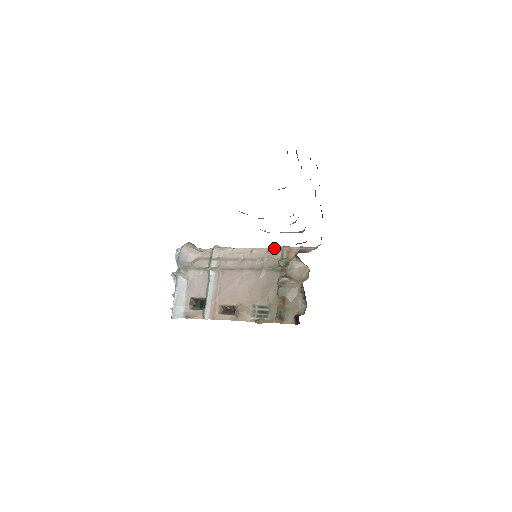
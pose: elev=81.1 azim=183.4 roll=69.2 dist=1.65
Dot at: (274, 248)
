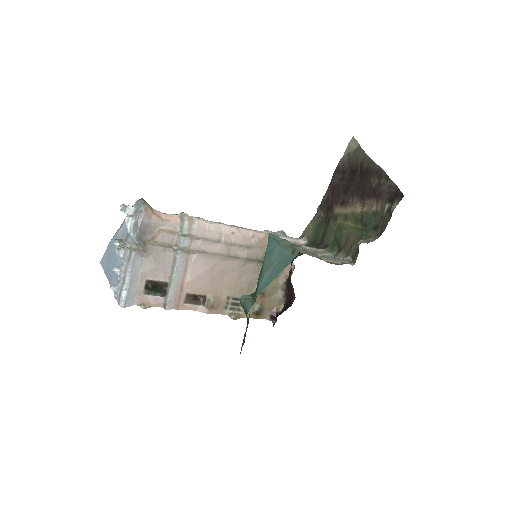
Dot at: (259, 233)
